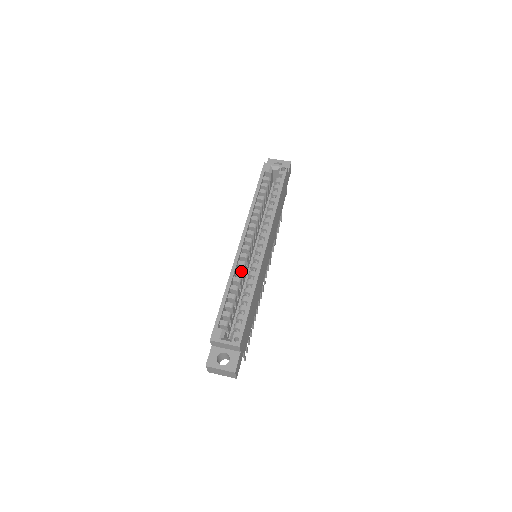
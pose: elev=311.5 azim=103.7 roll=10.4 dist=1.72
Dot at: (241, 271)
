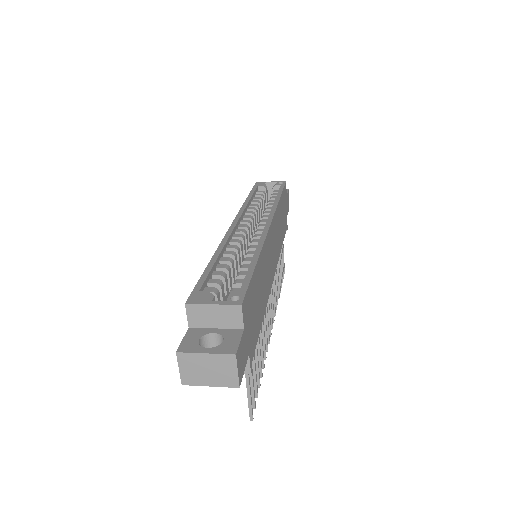
Dot at: (235, 246)
